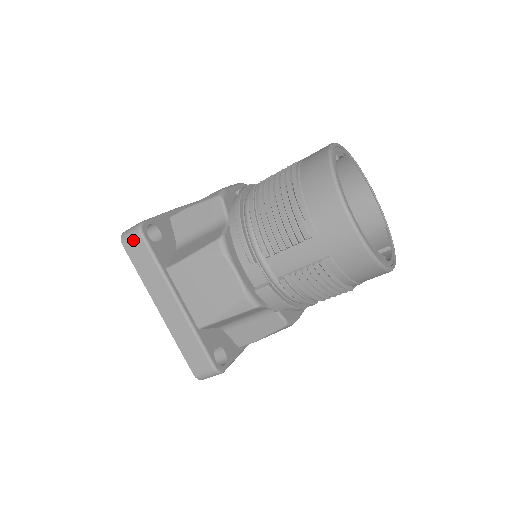
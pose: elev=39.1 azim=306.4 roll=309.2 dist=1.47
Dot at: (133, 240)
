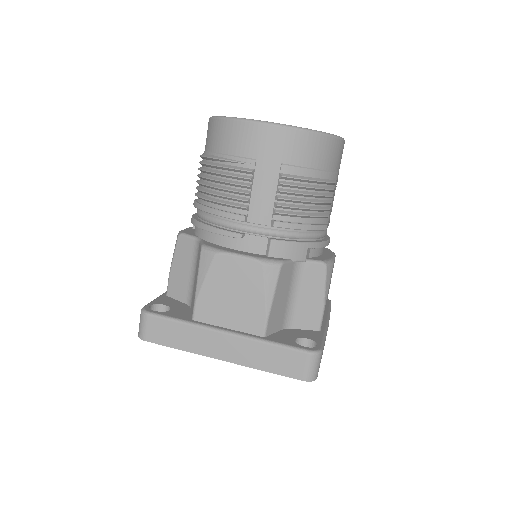
Dot at: (147, 326)
